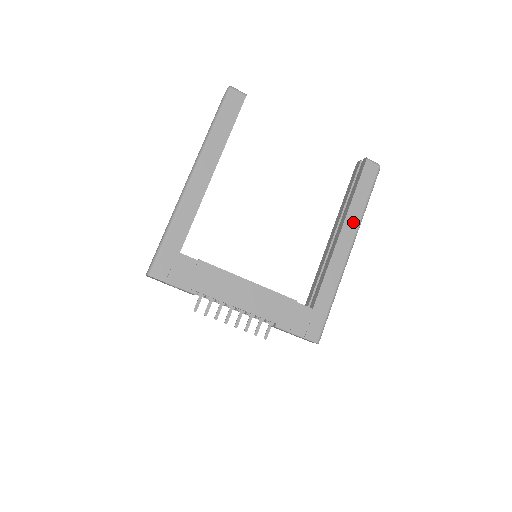
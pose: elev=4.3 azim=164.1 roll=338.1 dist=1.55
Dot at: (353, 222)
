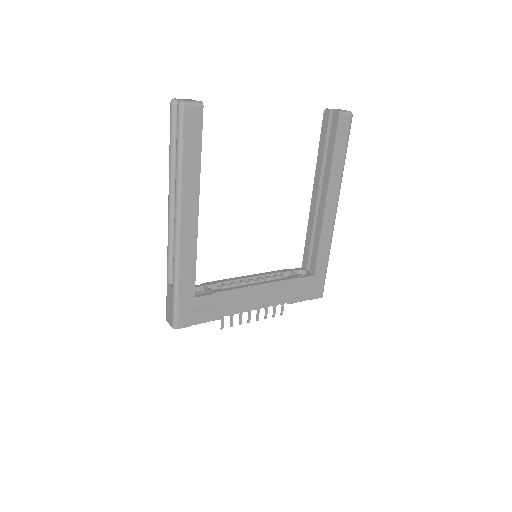
Dot at: (335, 185)
